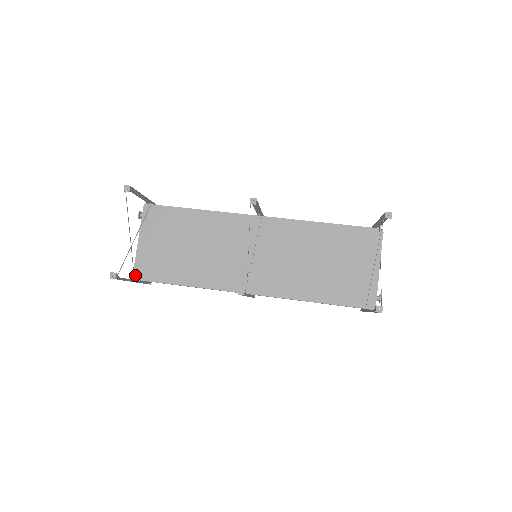
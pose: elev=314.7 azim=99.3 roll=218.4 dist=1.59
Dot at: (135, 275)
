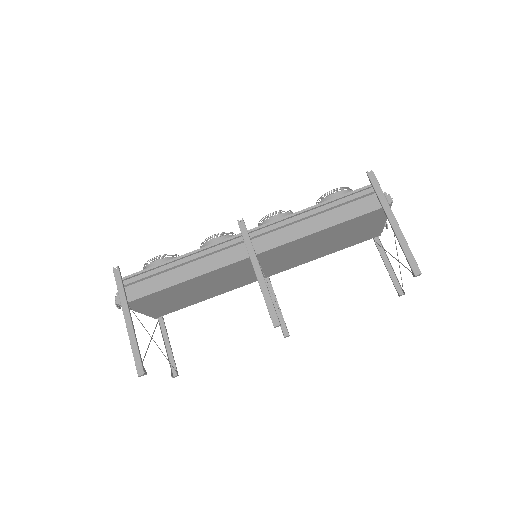
Dot at: (154, 318)
